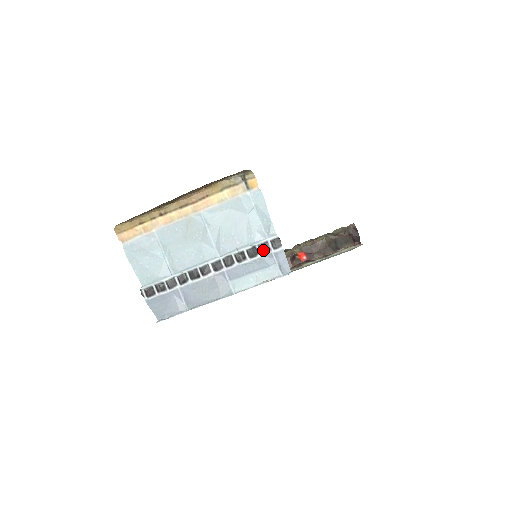
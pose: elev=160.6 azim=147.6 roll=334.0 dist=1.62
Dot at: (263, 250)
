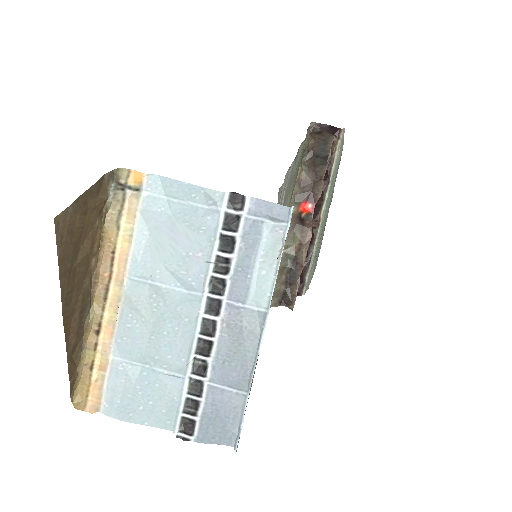
Dot at: (233, 227)
